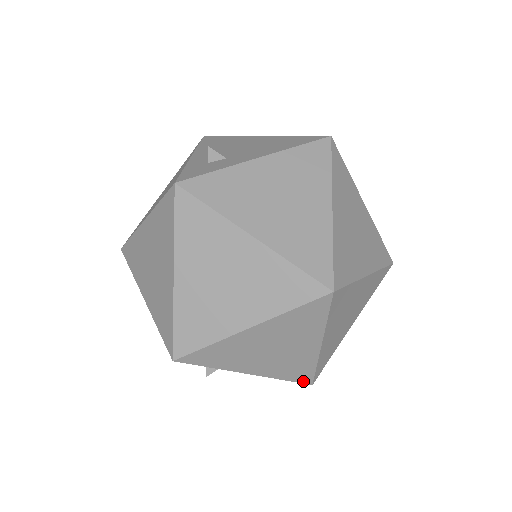
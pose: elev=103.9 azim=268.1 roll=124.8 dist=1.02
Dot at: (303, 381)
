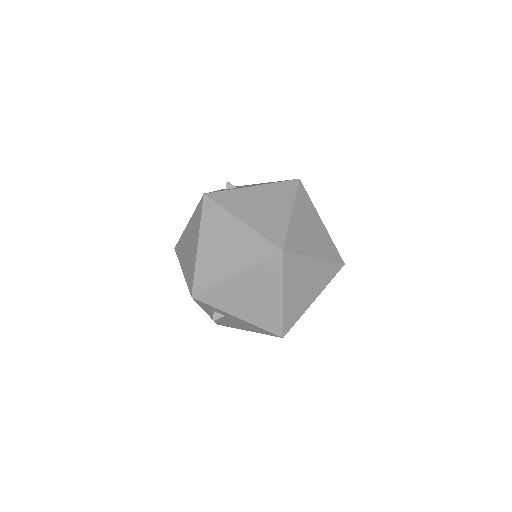
Dot at: (276, 332)
